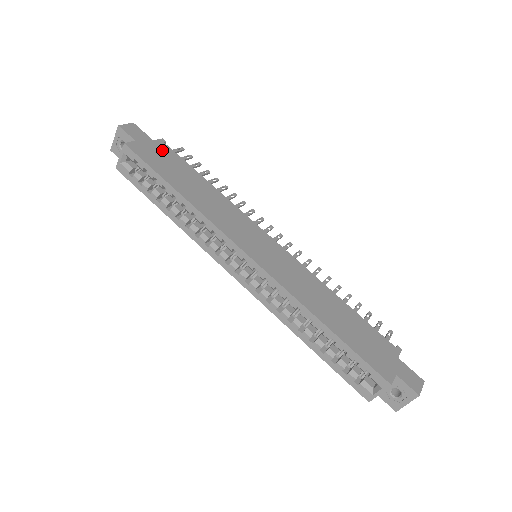
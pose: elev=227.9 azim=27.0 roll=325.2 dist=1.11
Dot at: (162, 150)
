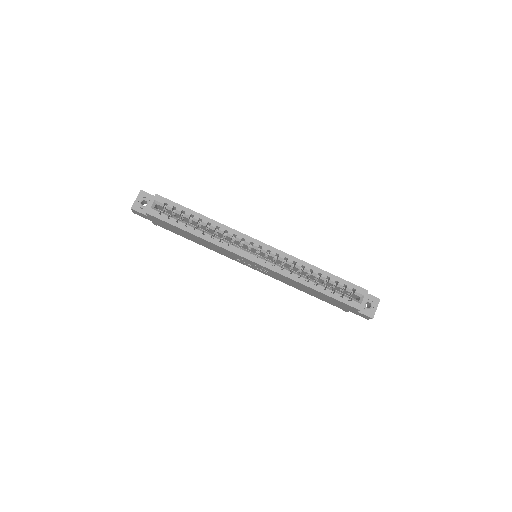
Dot at: occluded
